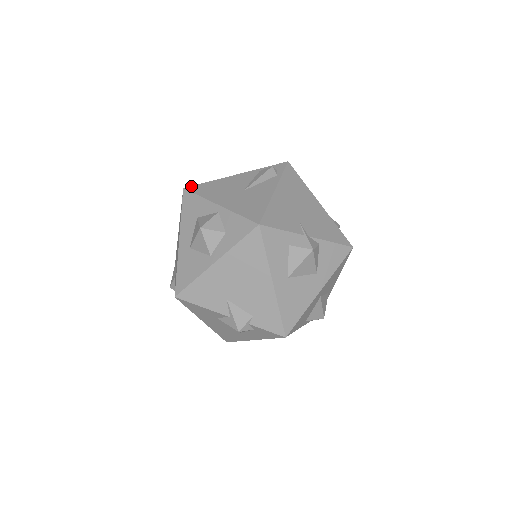
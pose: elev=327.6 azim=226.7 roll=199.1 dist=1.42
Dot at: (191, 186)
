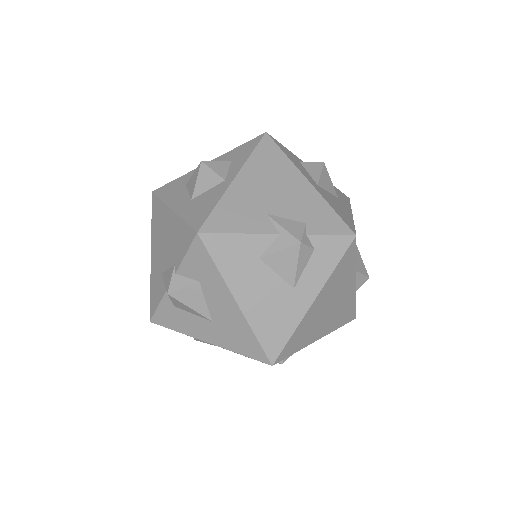
Dot at: occluded
